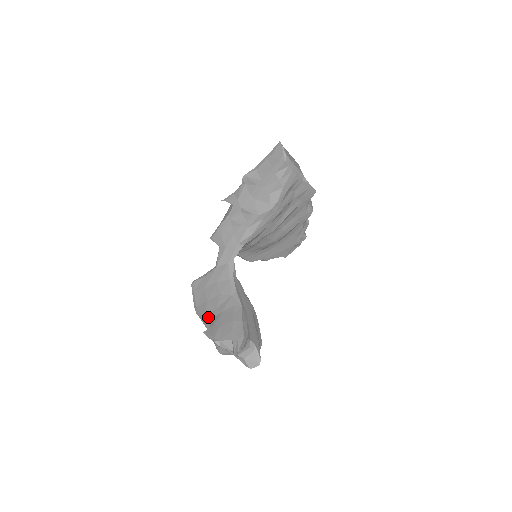
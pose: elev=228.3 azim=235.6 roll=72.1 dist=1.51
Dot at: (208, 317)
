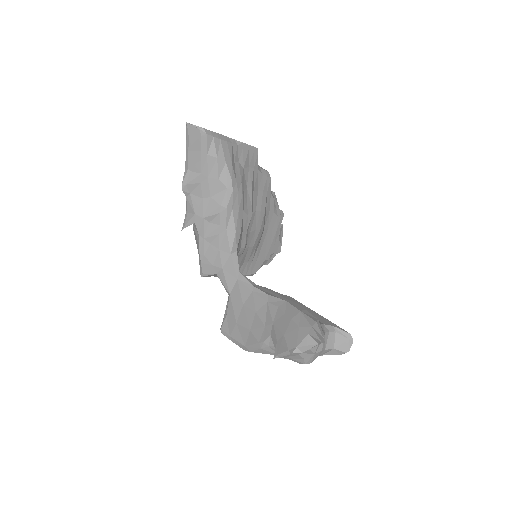
Dot at: (264, 342)
